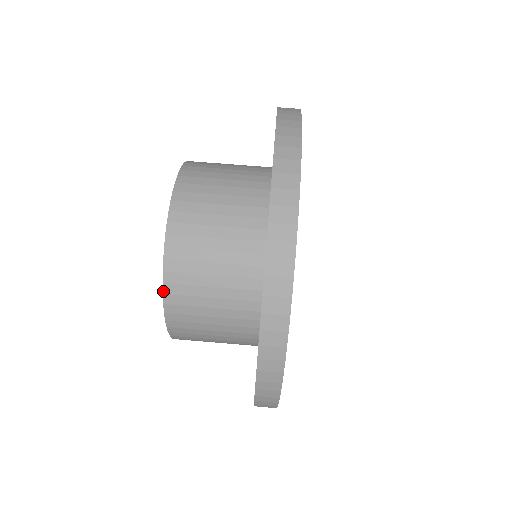
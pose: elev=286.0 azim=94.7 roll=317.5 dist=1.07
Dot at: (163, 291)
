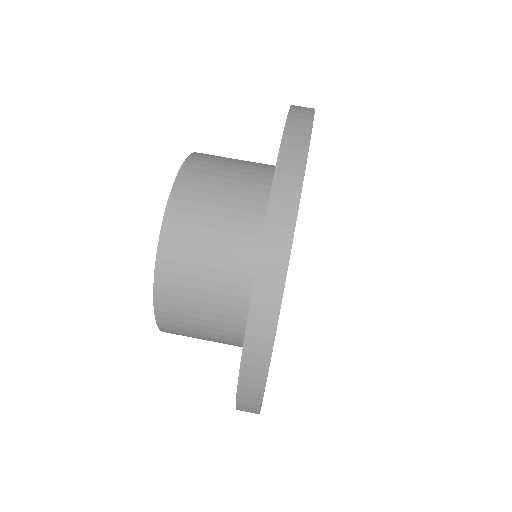
Dot at: (177, 176)
